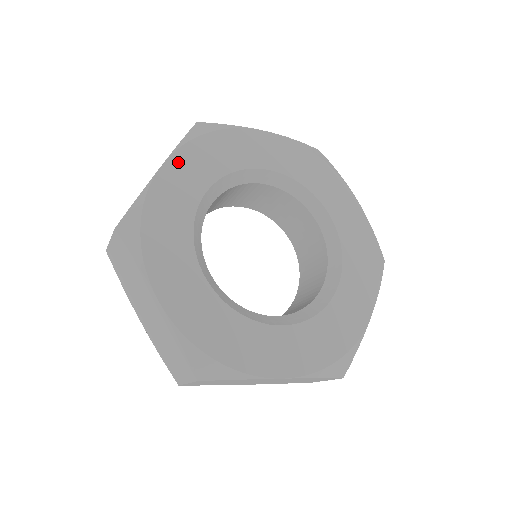
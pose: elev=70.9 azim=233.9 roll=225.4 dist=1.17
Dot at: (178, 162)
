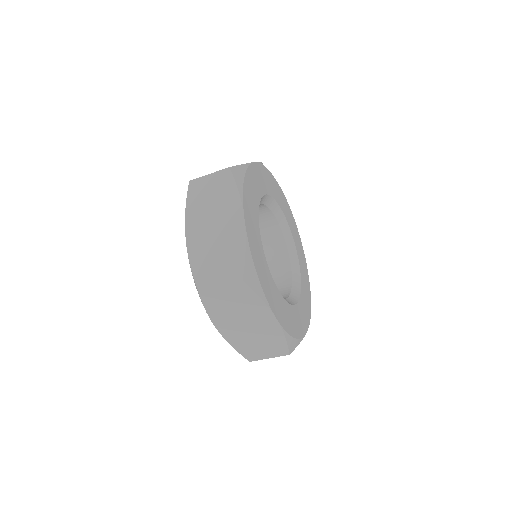
Dot at: (247, 212)
